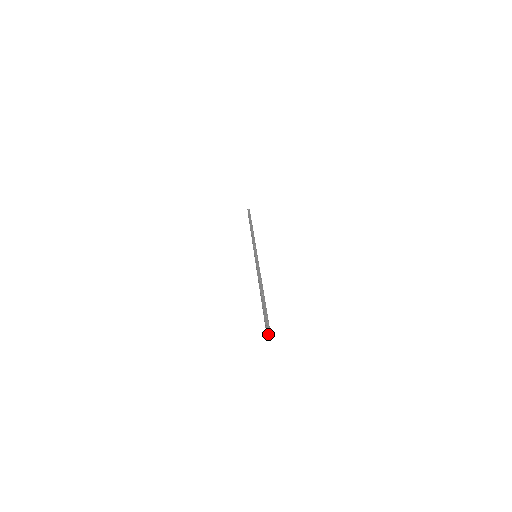
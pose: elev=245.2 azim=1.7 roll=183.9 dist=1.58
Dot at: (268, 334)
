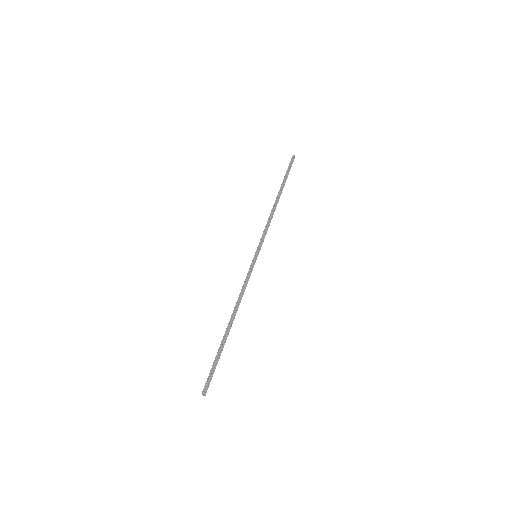
Dot at: (205, 391)
